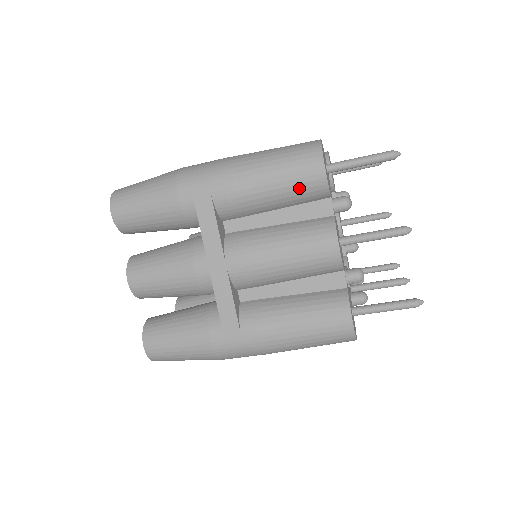
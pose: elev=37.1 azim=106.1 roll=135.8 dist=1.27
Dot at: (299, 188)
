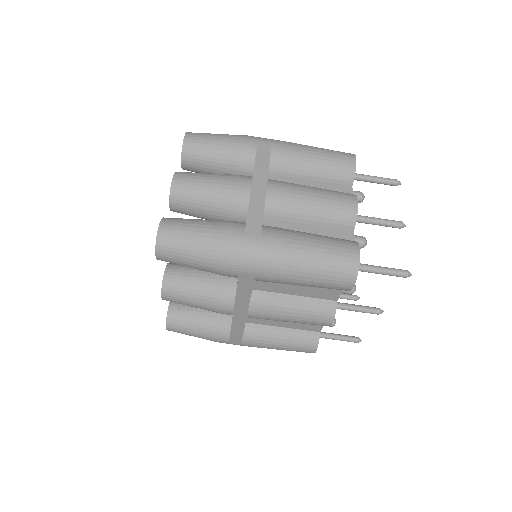
Dot at: (335, 165)
